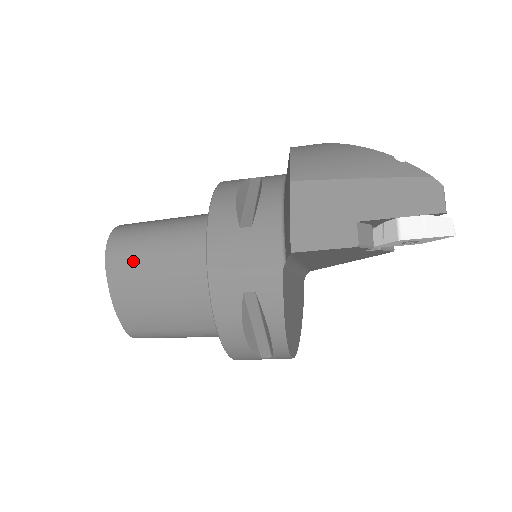
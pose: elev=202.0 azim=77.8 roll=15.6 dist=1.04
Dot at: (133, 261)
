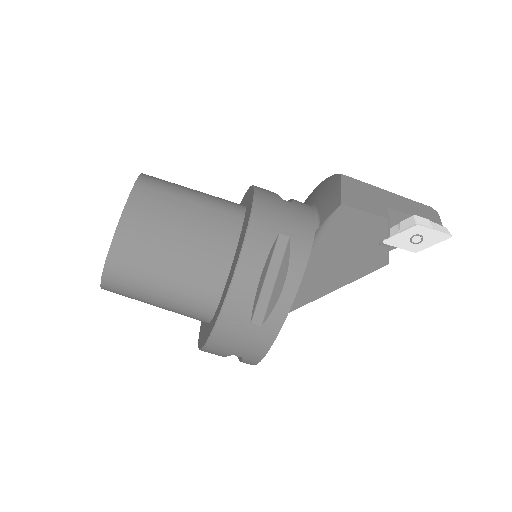
Dot at: (166, 191)
